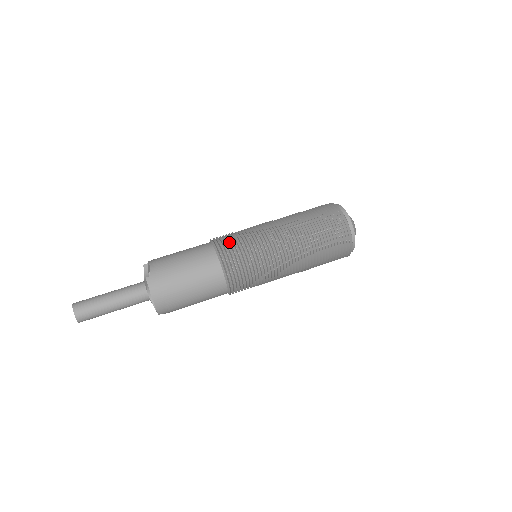
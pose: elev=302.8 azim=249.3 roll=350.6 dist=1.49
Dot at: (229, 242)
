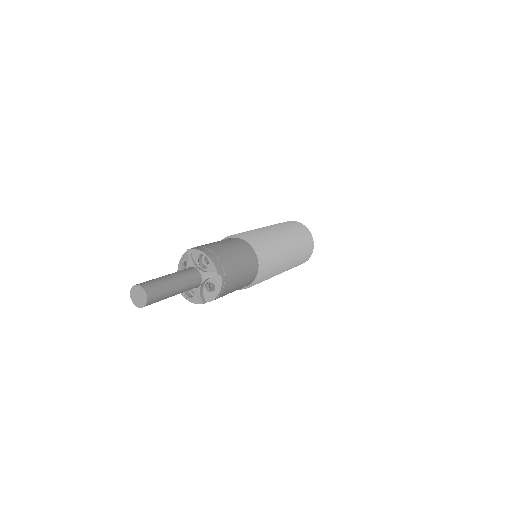
Dot at: occluded
